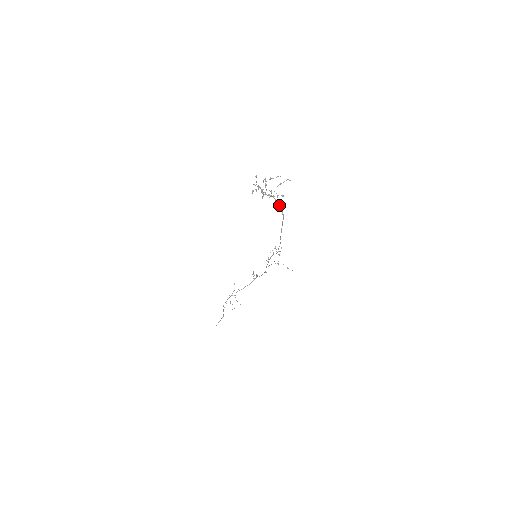
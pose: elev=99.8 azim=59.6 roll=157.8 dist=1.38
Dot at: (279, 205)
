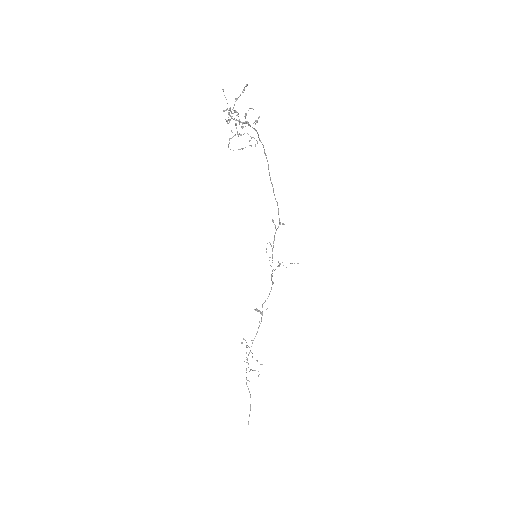
Dot at: occluded
